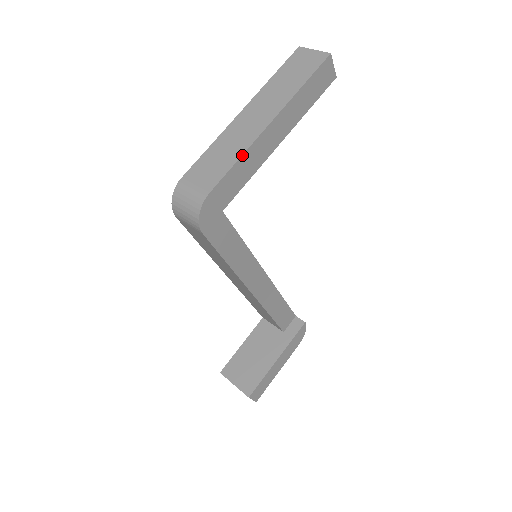
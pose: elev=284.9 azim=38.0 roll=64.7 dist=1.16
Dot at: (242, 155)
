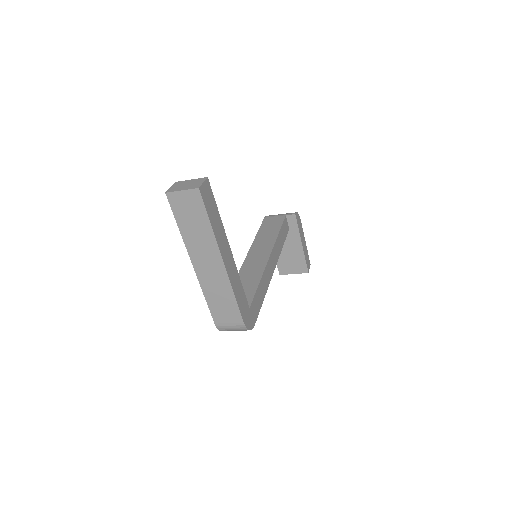
Dot at: (234, 293)
